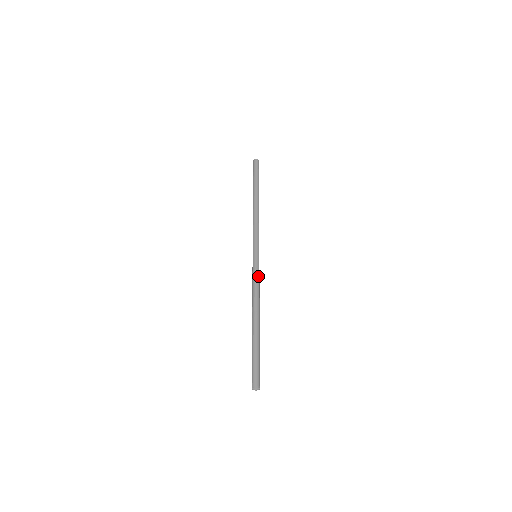
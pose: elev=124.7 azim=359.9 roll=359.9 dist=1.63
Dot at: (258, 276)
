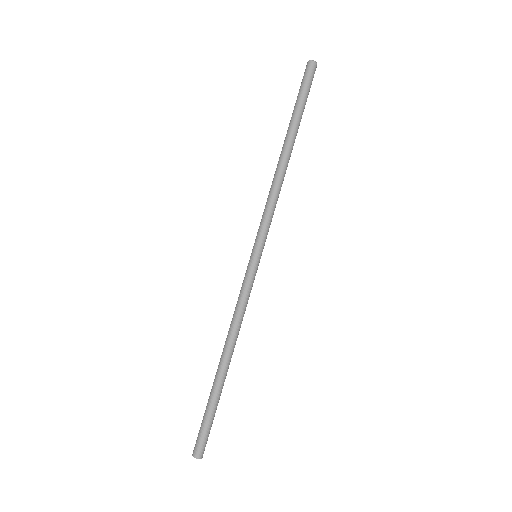
Dot at: (249, 294)
